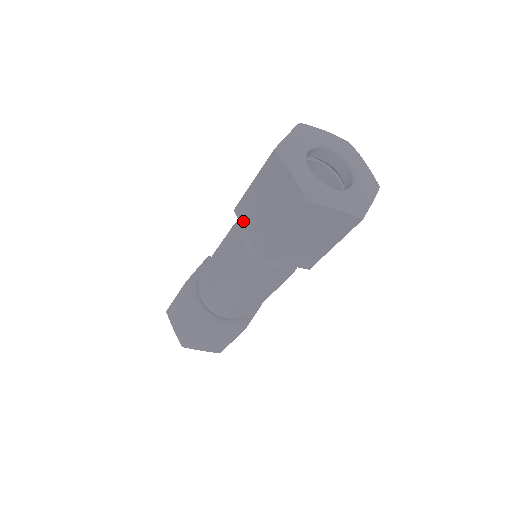
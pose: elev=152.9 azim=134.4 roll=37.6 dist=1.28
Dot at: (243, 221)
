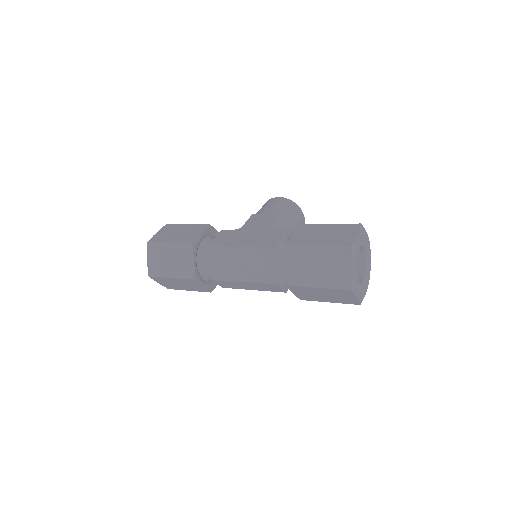
Dot at: (290, 258)
